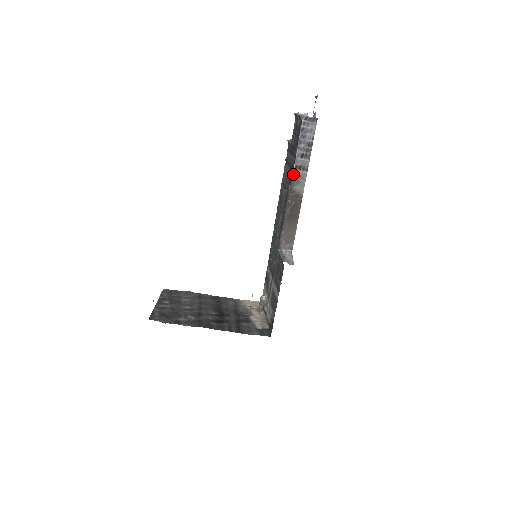
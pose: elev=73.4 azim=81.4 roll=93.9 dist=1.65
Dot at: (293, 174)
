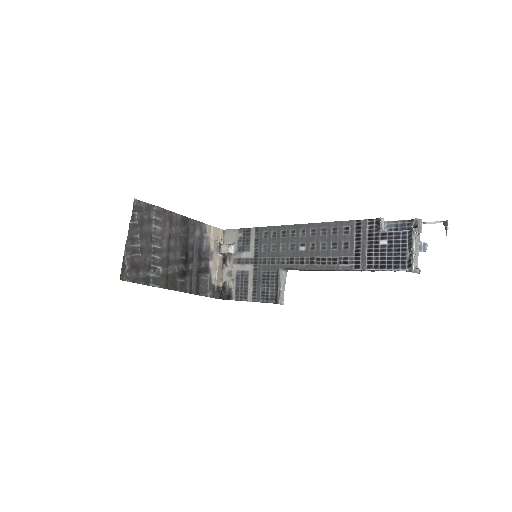
Dot at: (352, 270)
